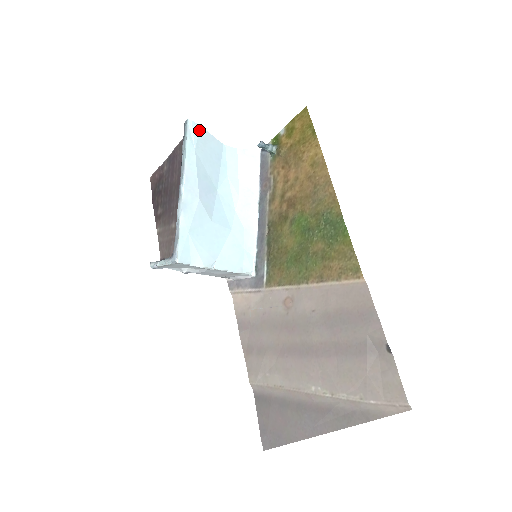
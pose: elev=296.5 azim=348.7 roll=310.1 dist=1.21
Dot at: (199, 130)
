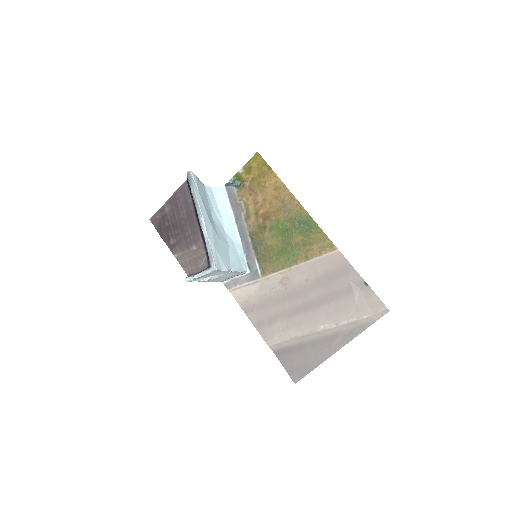
Dot at: (195, 177)
